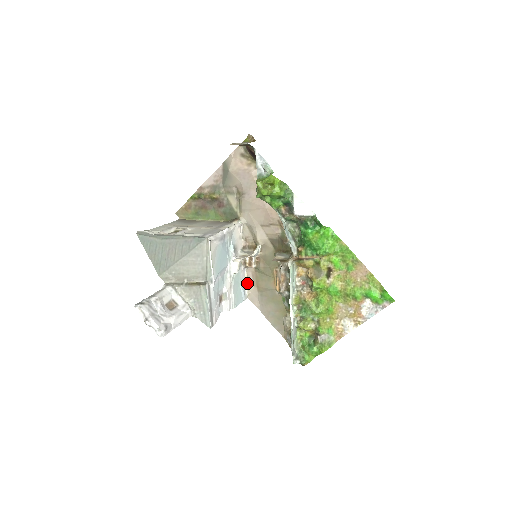
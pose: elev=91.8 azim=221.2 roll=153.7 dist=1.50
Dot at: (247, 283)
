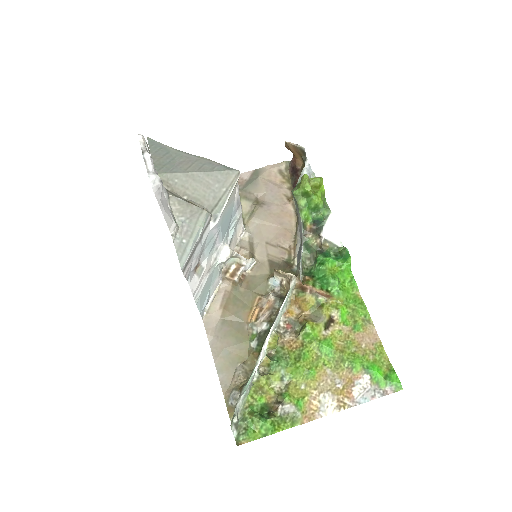
Dot at: (212, 301)
